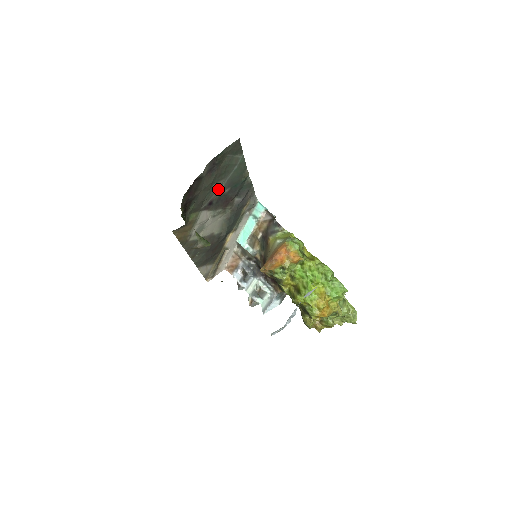
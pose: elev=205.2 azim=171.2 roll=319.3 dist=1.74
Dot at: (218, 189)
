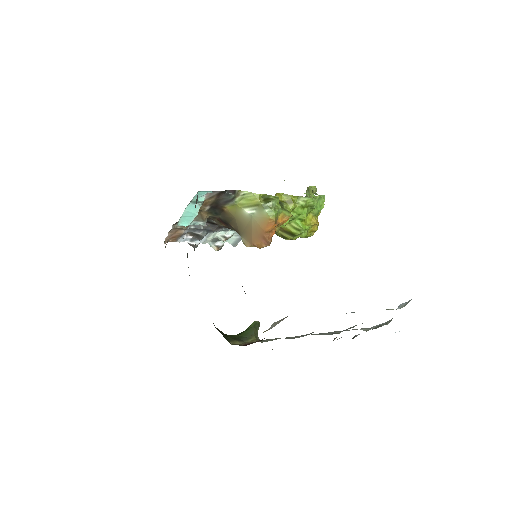
Dot at: occluded
